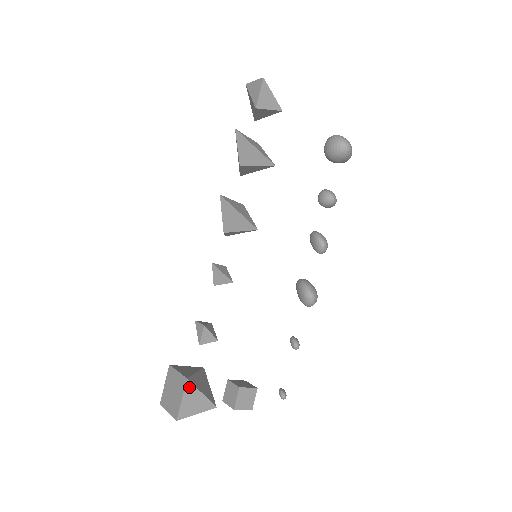
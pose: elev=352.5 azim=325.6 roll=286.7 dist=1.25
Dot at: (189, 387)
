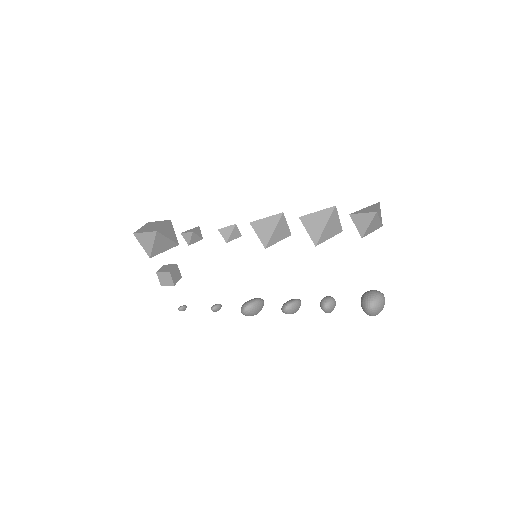
Dot at: (153, 234)
